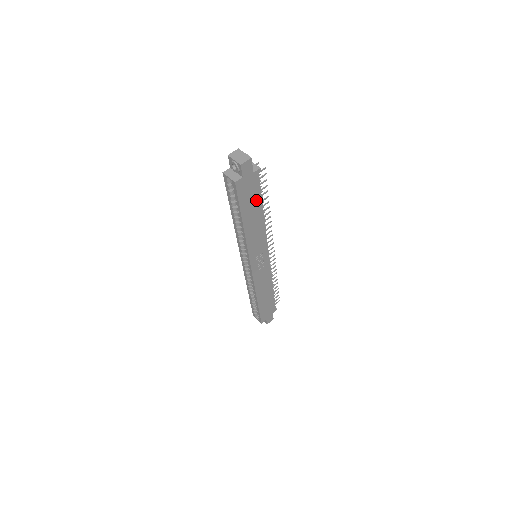
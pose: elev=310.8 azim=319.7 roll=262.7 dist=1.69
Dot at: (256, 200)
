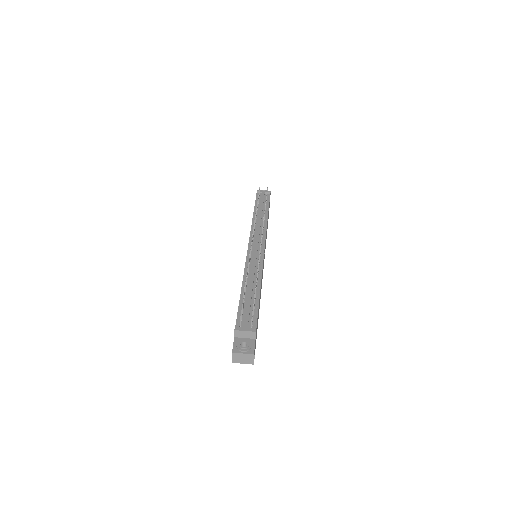
Dot at: (258, 312)
